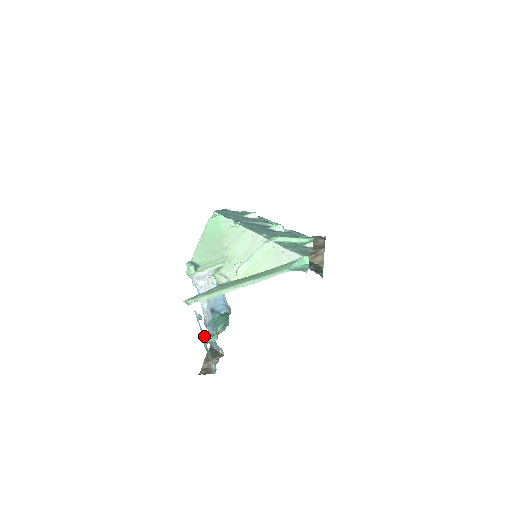
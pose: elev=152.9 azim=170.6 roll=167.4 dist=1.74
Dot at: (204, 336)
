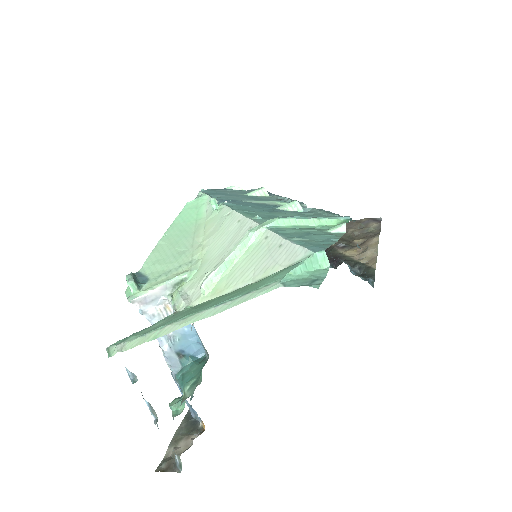
Dot at: (150, 409)
